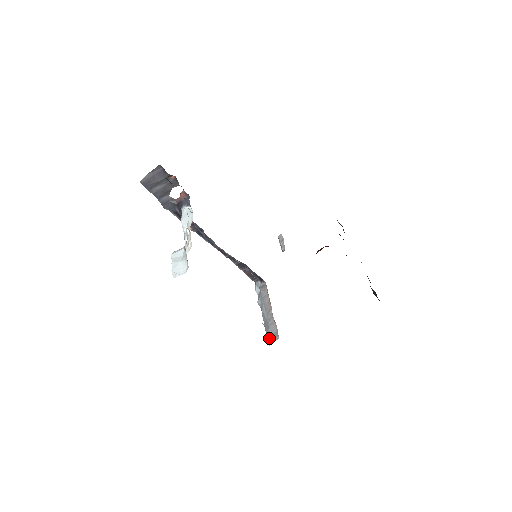
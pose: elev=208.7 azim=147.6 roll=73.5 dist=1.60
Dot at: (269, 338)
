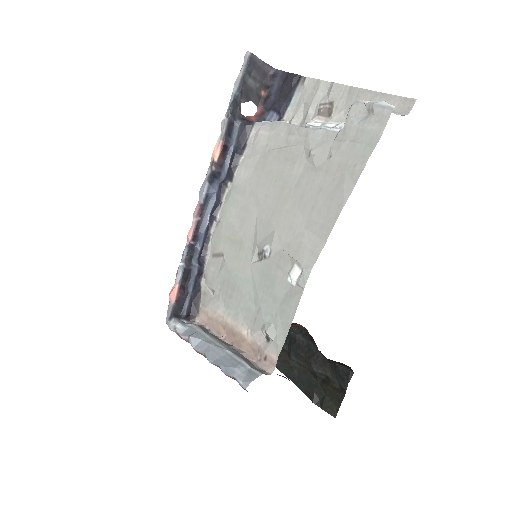
Dot at: (244, 374)
